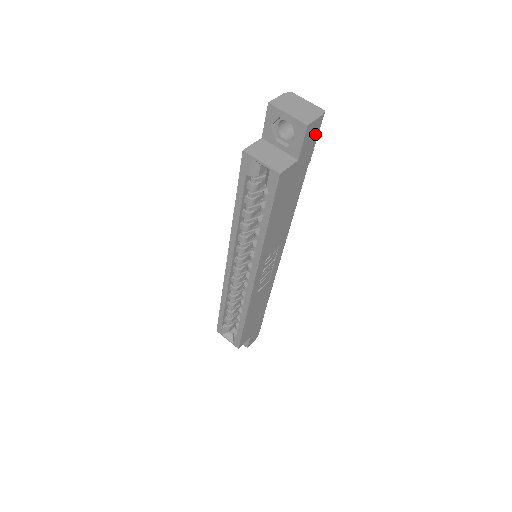
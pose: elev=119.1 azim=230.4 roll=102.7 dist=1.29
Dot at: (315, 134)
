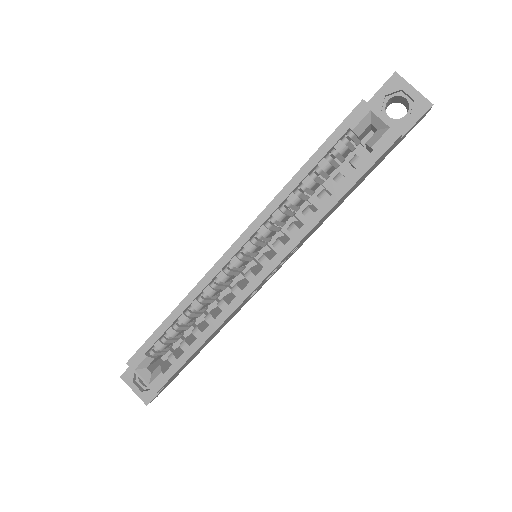
Dot at: (414, 126)
